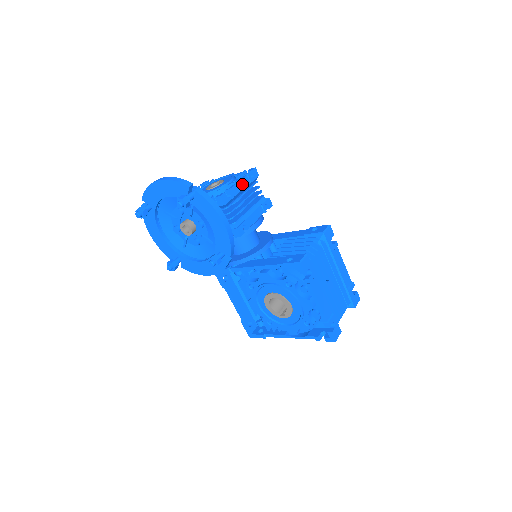
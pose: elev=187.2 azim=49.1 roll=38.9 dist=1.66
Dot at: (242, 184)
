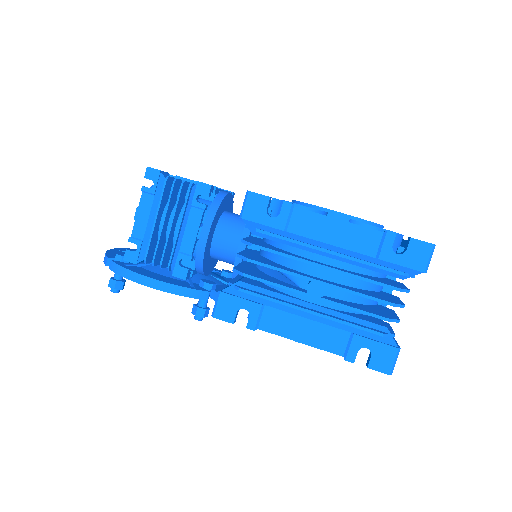
Dot at: (144, 211)
